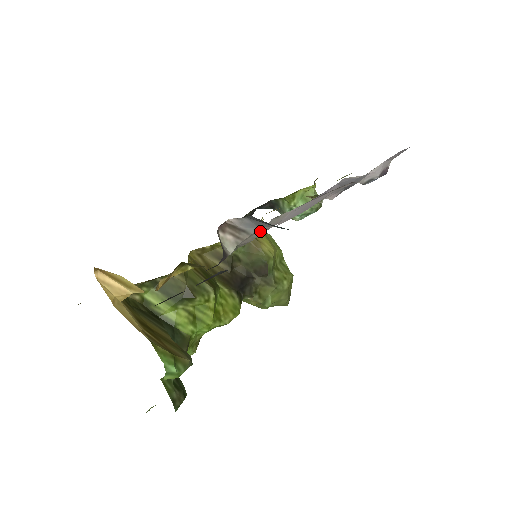
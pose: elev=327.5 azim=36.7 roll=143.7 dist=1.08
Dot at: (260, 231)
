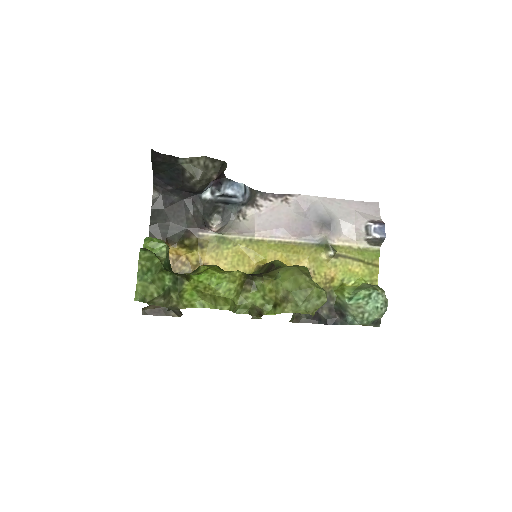
Dot at: (233, 223)
